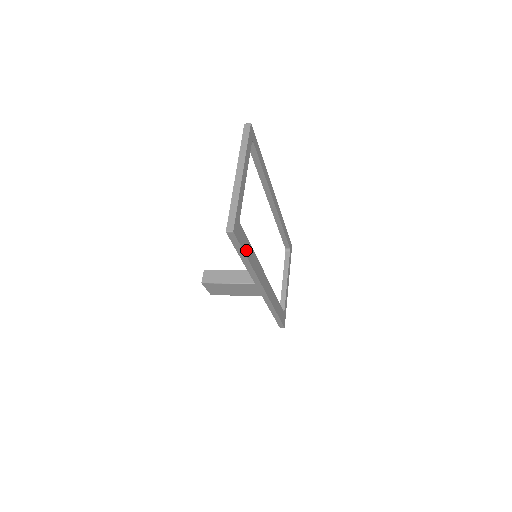
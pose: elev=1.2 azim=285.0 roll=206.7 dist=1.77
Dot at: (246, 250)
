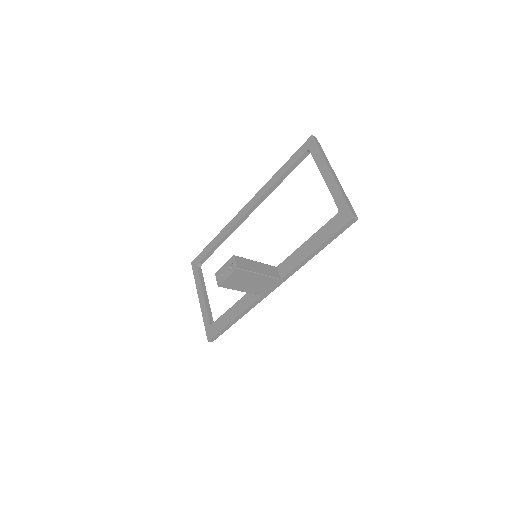
Dot at: occluded
